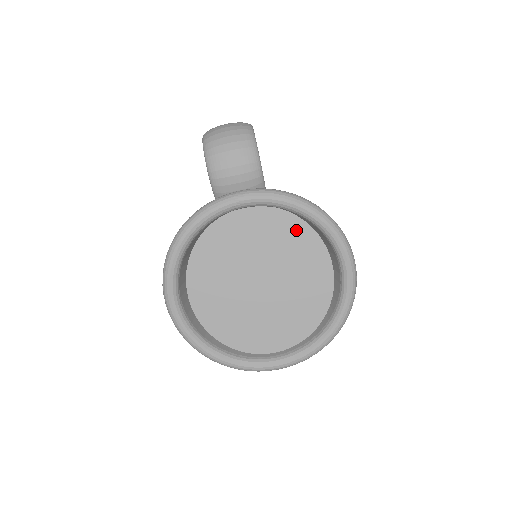
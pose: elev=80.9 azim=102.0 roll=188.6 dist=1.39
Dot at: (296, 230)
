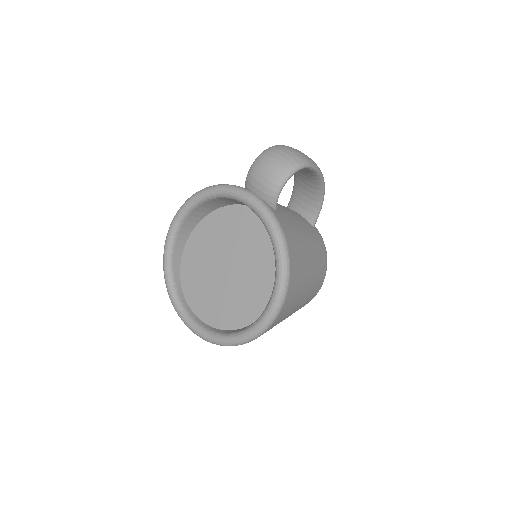
Dot at: occluded
